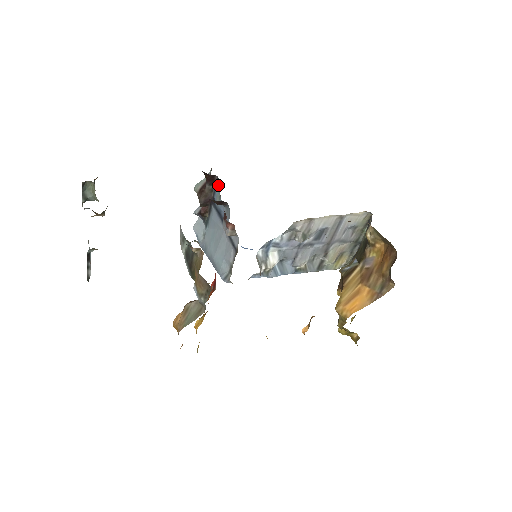
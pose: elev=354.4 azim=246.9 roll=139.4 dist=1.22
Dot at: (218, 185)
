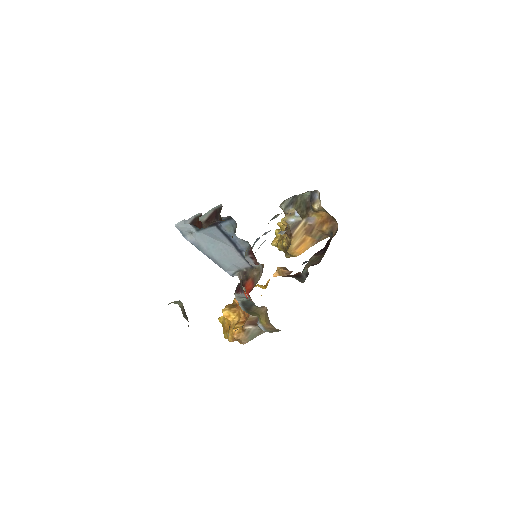
Dot at: (230, 221)
